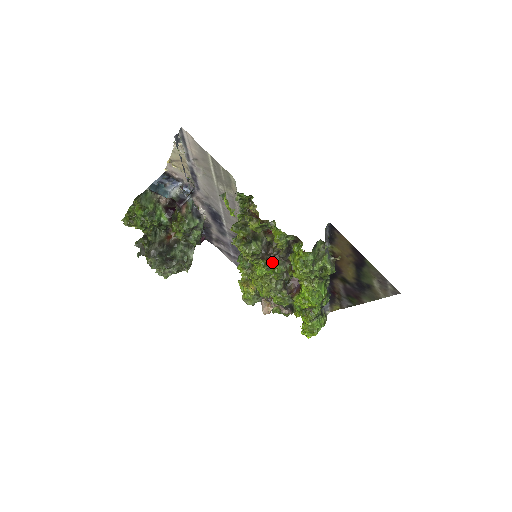
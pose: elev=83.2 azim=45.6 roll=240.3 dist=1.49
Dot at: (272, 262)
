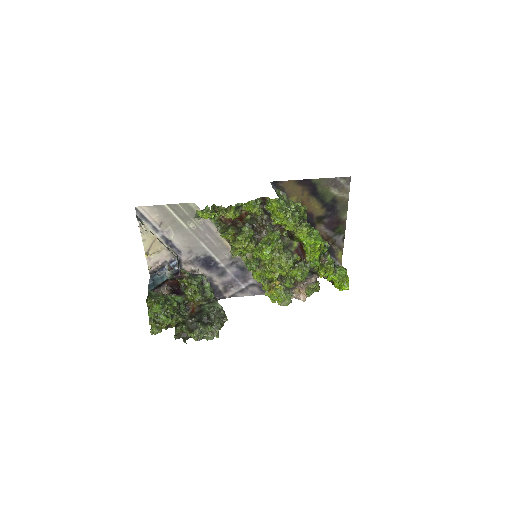
Dot at: (267, 236)
